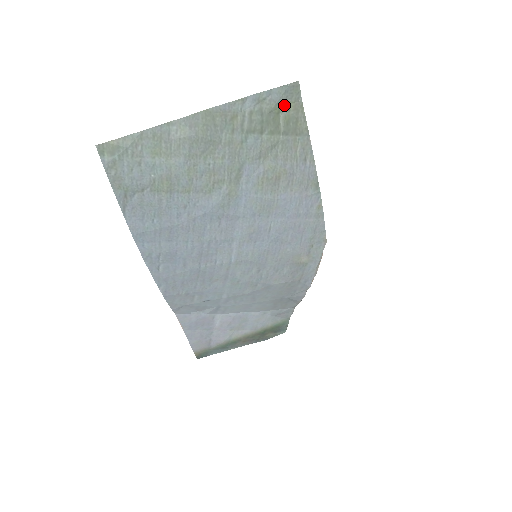
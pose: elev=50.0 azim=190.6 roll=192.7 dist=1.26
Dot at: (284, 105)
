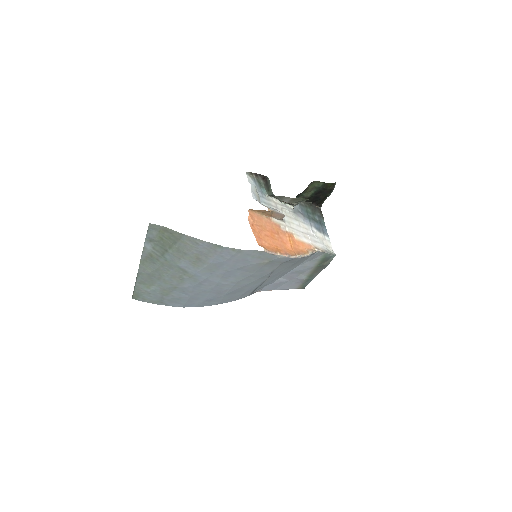
Dot at: (159, 234)
